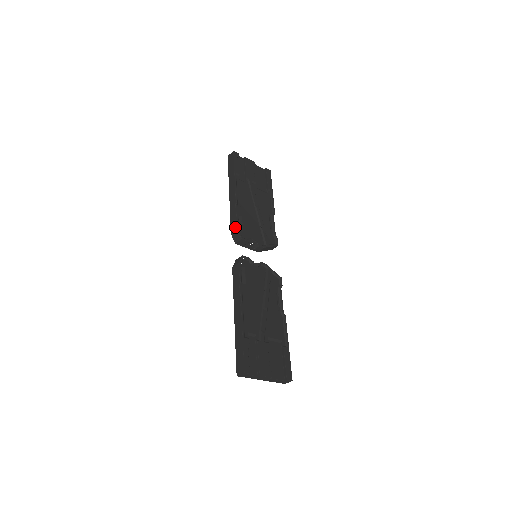
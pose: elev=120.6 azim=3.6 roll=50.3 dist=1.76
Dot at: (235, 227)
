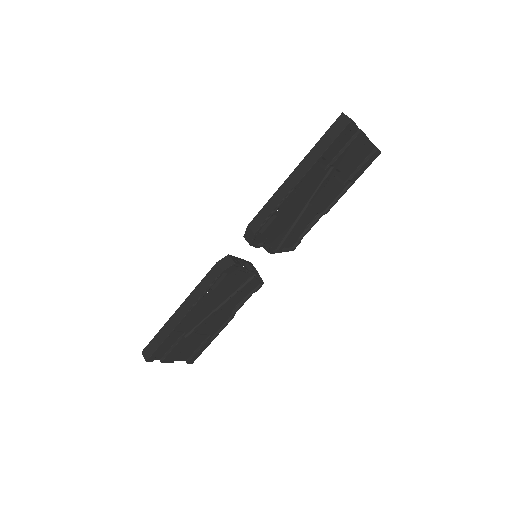
Dot at: (256, 228)
